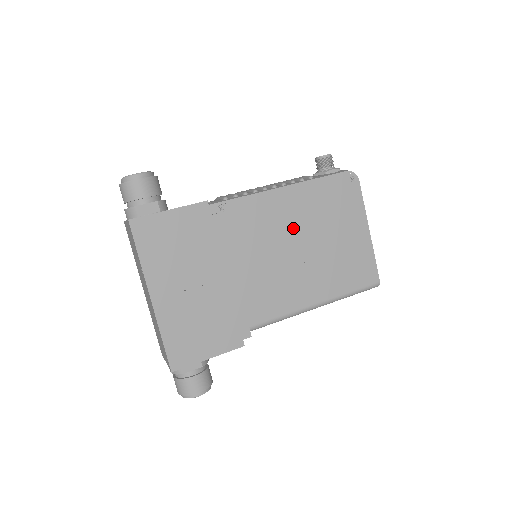
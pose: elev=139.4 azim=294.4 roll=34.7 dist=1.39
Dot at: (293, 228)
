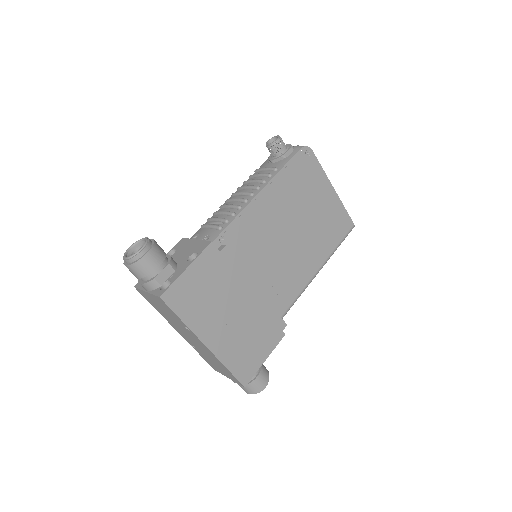
Dot at: (280, 221)
